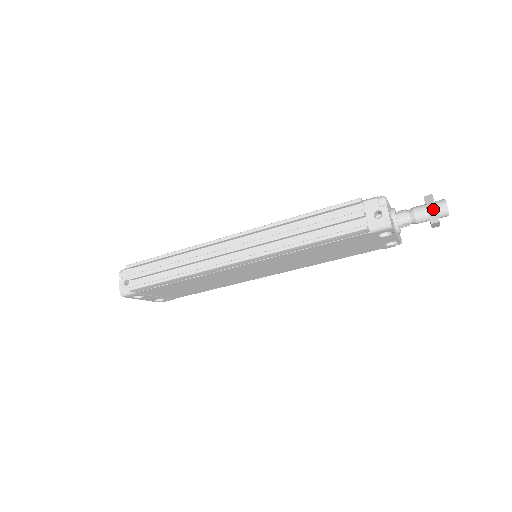
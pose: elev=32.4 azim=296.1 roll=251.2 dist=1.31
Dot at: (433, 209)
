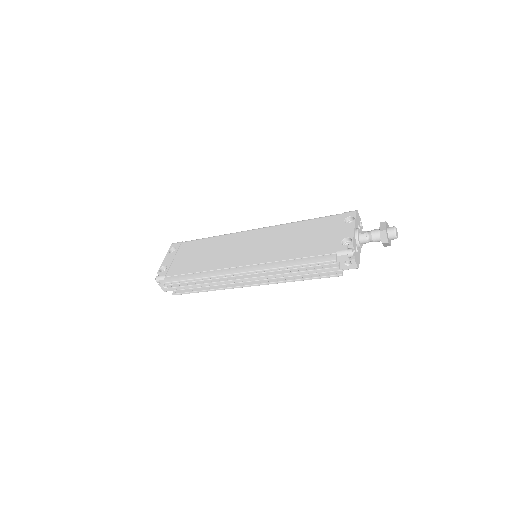
Dot at: (386, 244)
